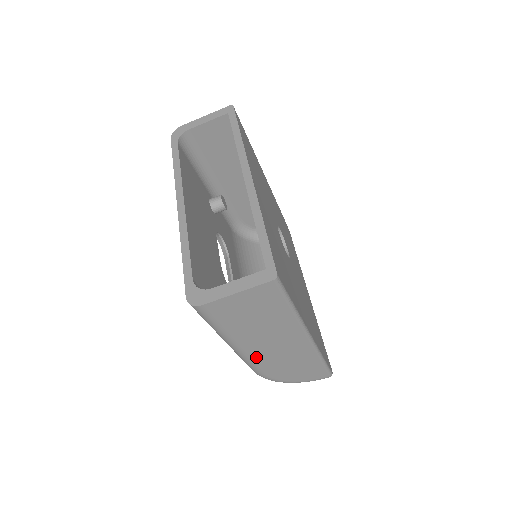
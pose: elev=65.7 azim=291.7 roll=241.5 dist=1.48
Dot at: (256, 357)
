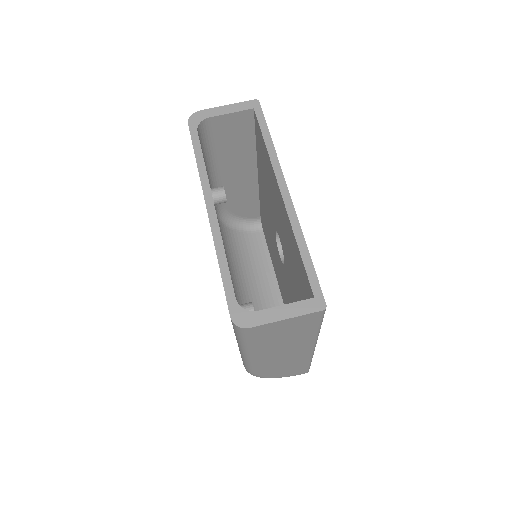
Dot at: (261, 362)
